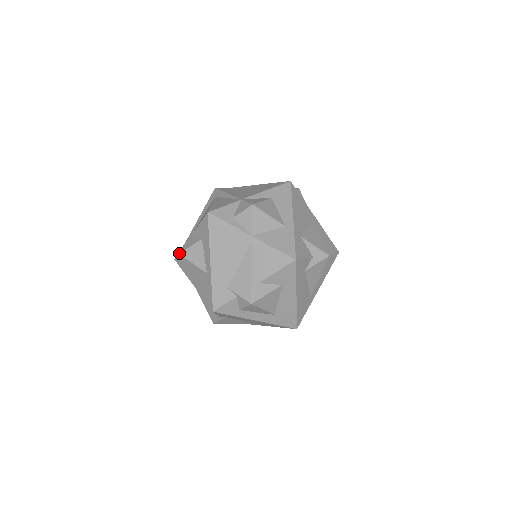
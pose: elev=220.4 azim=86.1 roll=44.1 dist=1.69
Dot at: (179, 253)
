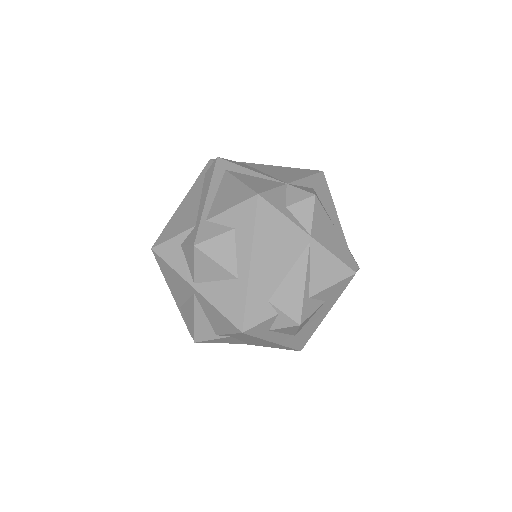
Dot at: (194, 244)
